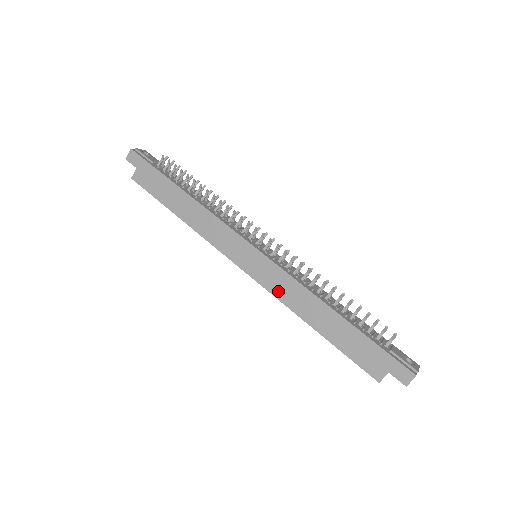
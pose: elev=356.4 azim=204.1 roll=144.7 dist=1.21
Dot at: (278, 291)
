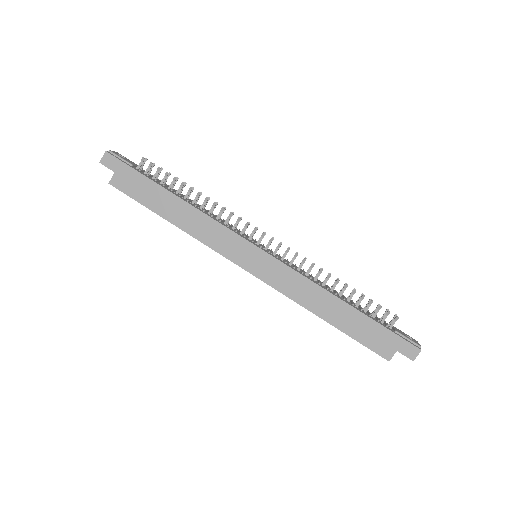
Dot at: (286, 288)
